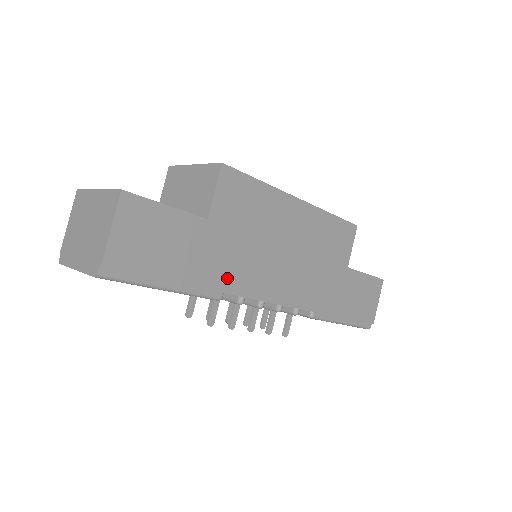
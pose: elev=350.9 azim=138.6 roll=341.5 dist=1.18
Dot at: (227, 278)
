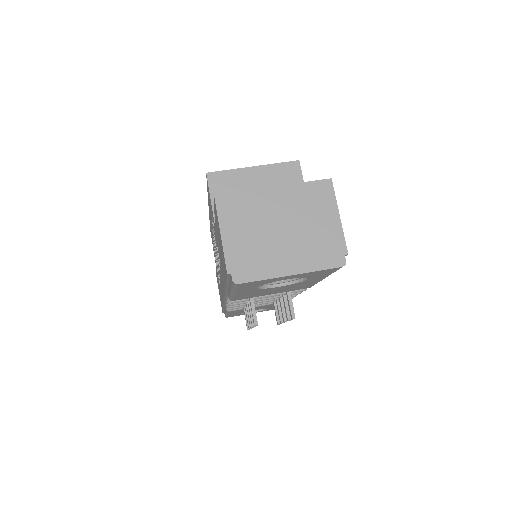
Dot at: occluded
